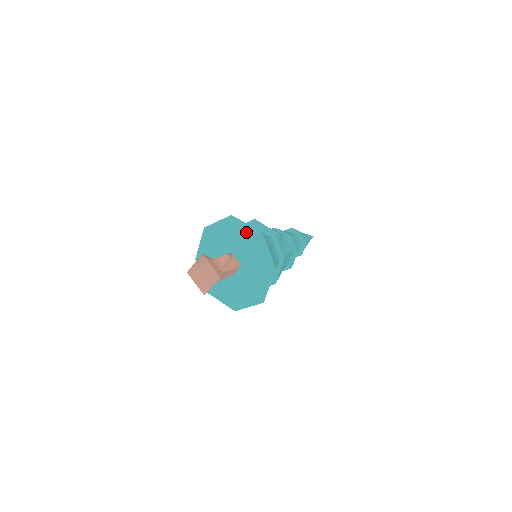
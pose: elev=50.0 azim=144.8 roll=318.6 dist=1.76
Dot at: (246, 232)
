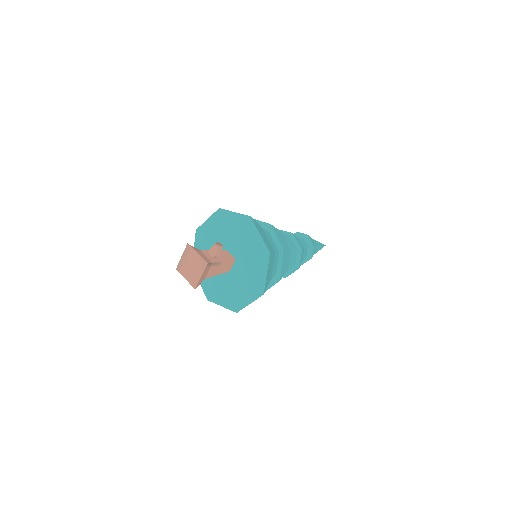
Dot at: (235, 221)
